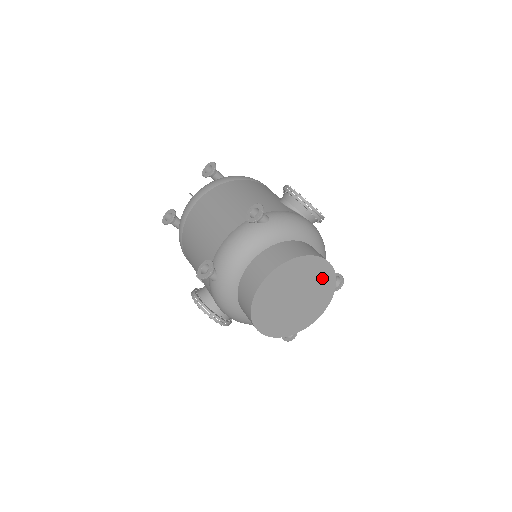
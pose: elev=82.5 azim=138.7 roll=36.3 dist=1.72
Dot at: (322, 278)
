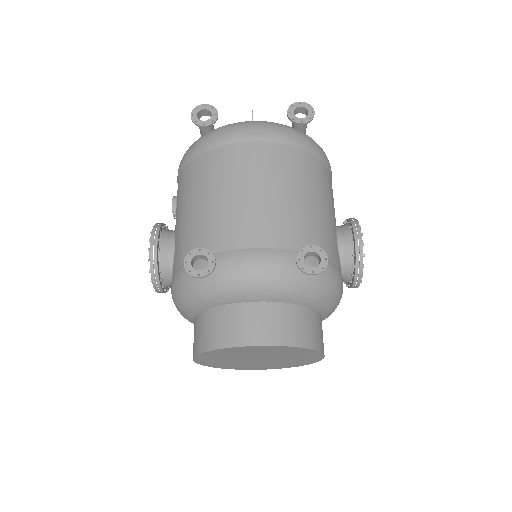
Dot at: (301, 360)
